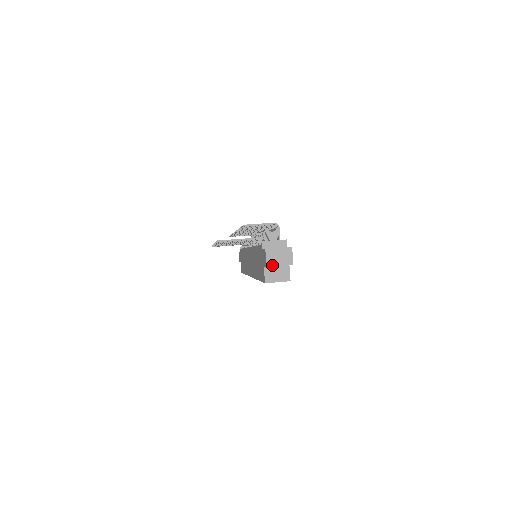
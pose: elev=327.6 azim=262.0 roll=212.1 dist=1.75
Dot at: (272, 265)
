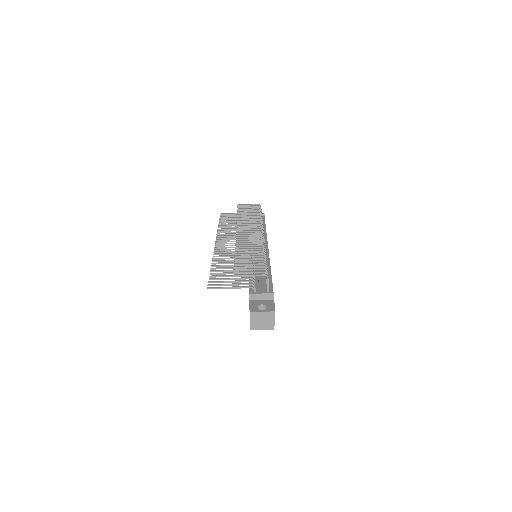
Dot at: (255, 326)
